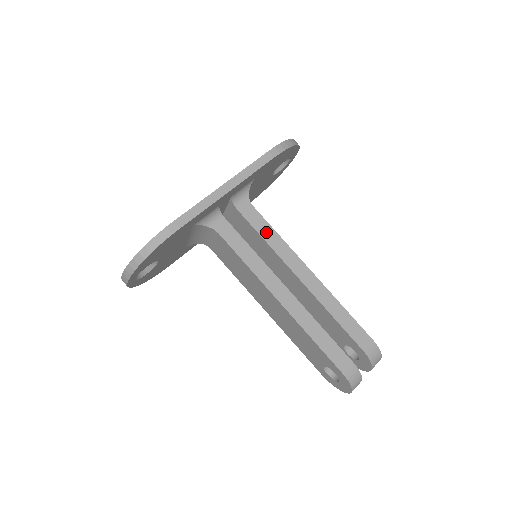
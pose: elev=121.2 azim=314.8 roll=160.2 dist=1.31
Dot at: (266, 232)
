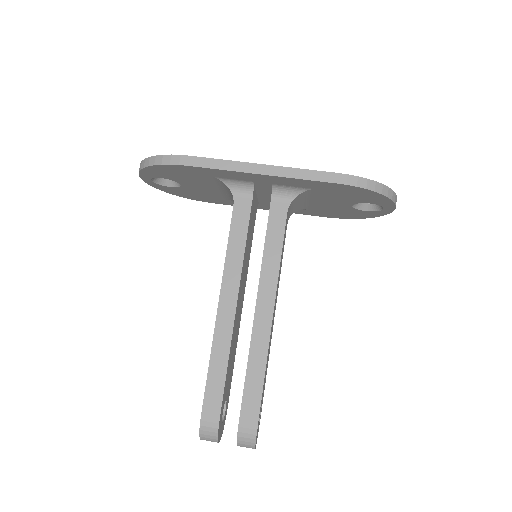
Dot at: (273, 242)
